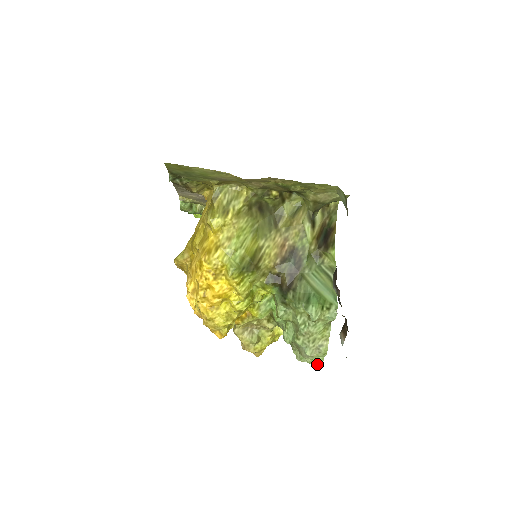
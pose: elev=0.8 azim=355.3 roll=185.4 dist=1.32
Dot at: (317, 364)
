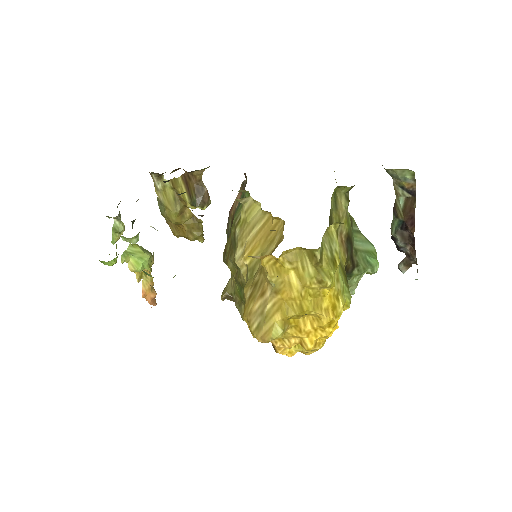
Dot at: occluded
